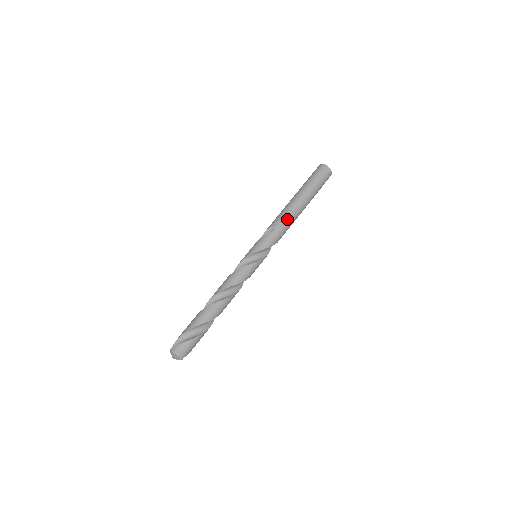
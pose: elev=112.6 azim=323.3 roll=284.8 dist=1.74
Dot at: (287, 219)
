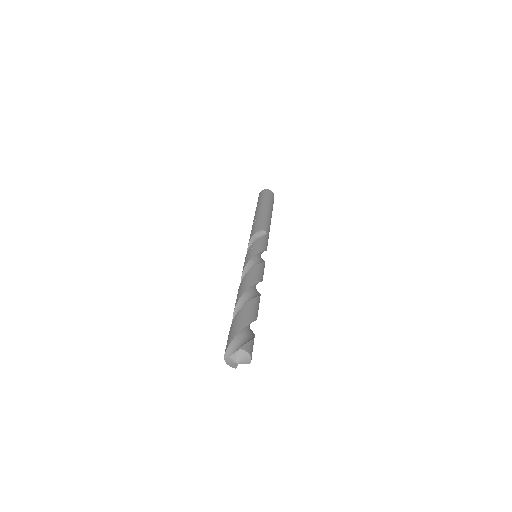
Dot at: (269, 228)
